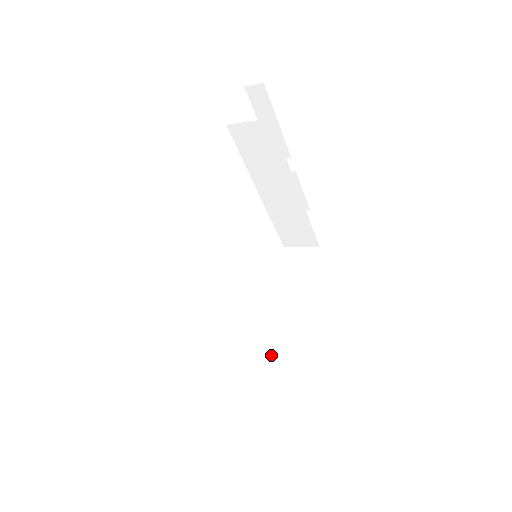
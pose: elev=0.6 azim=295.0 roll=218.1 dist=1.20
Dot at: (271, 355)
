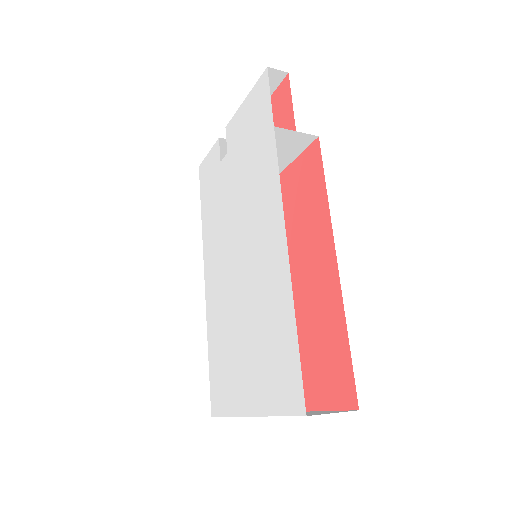
Dot at: occluded
